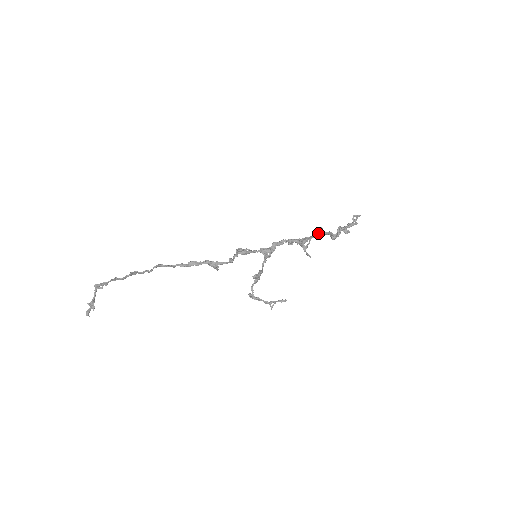
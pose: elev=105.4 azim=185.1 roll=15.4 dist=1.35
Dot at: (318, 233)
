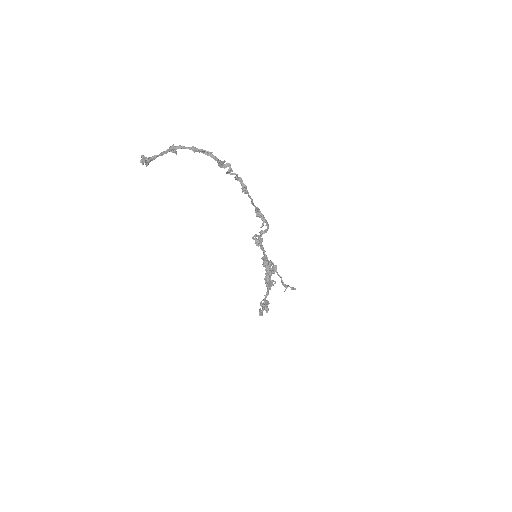
Dot at: occluded
